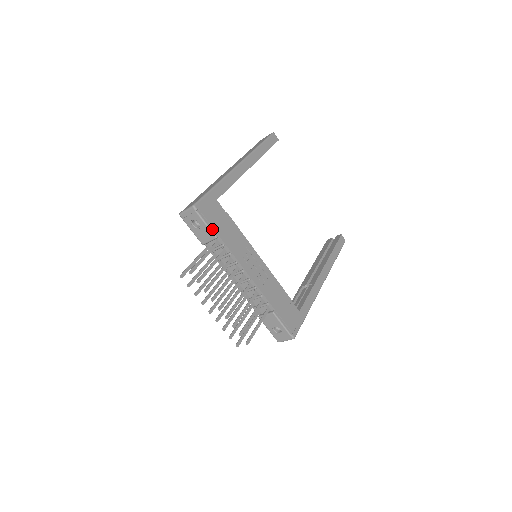
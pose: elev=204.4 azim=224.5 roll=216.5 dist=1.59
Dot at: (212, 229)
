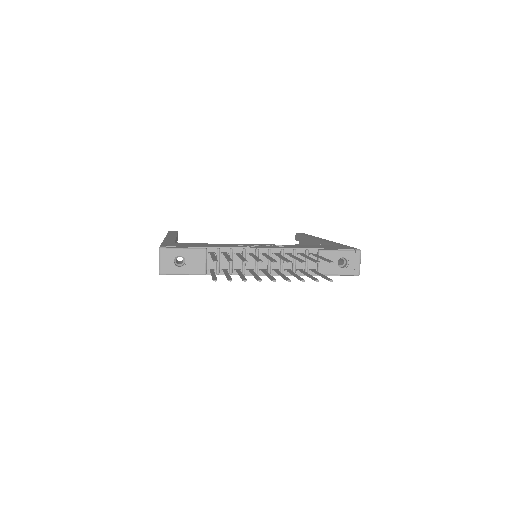
Dot at: (195, 248)
